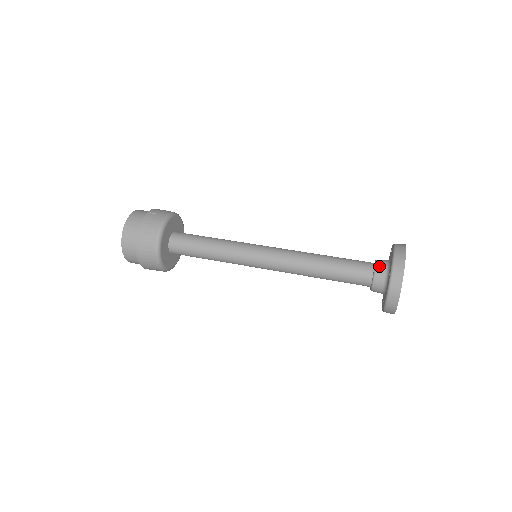
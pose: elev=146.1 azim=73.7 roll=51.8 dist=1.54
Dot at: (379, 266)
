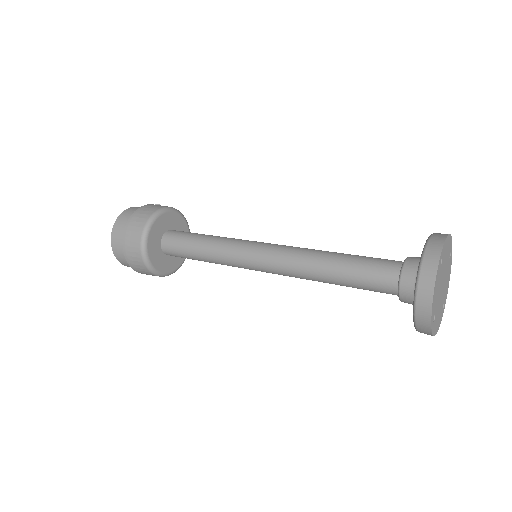
Dot at: (411, 258)
